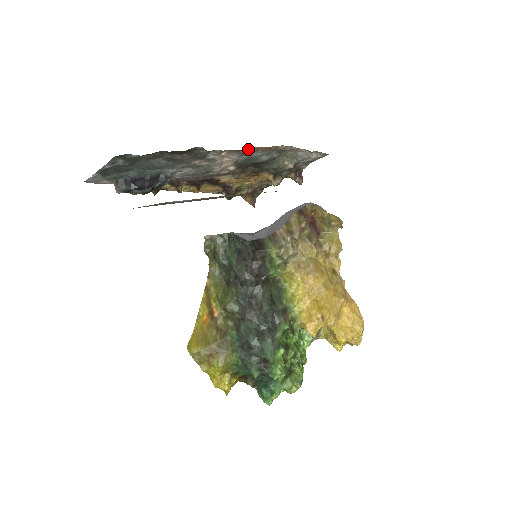
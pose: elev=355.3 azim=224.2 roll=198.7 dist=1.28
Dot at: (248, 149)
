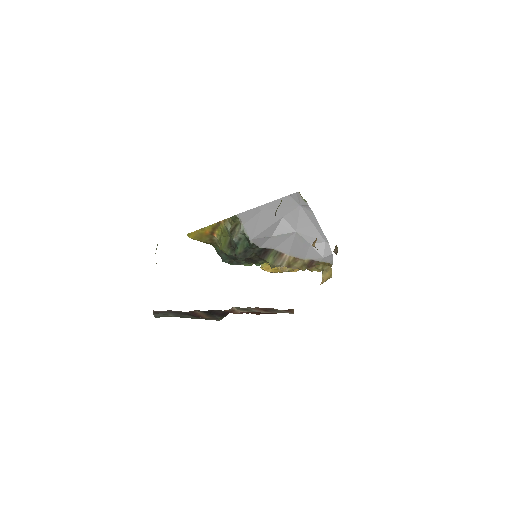
Dot at: occluded
